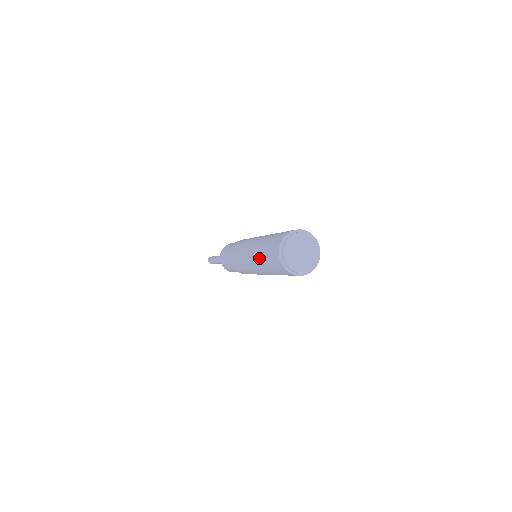
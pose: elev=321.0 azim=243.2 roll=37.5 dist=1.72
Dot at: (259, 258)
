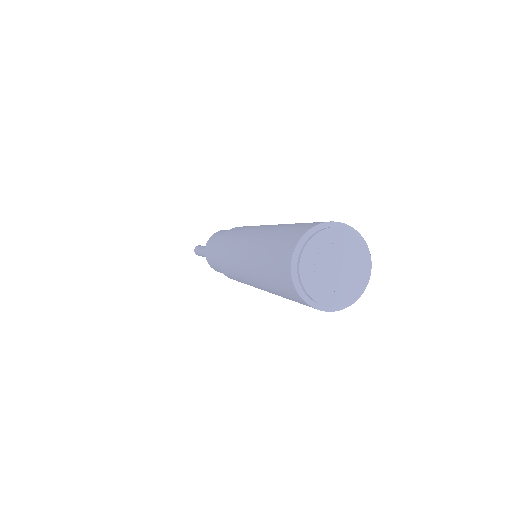
Dot at: (257, 272)
